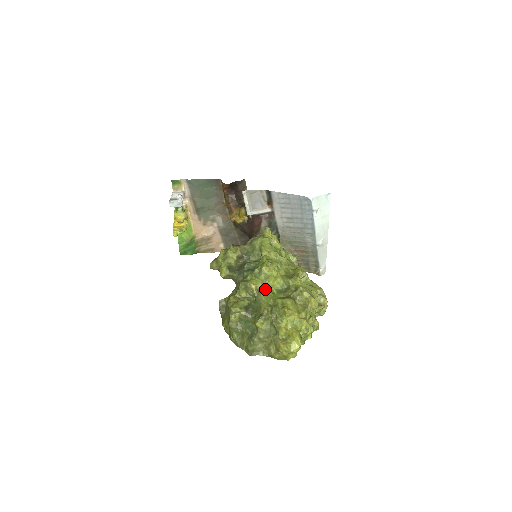
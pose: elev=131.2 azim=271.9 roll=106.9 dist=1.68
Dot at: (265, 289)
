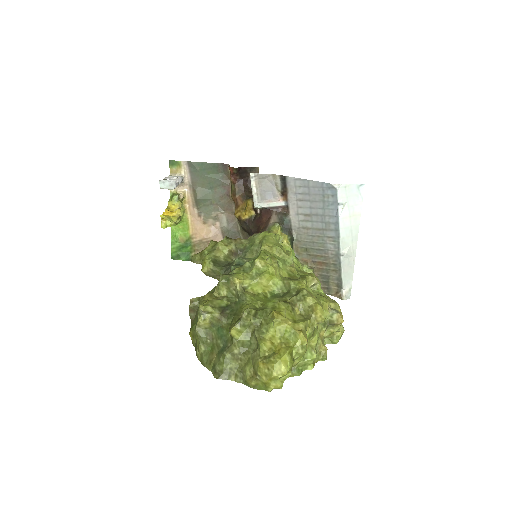
Dot at: (255, 289)
